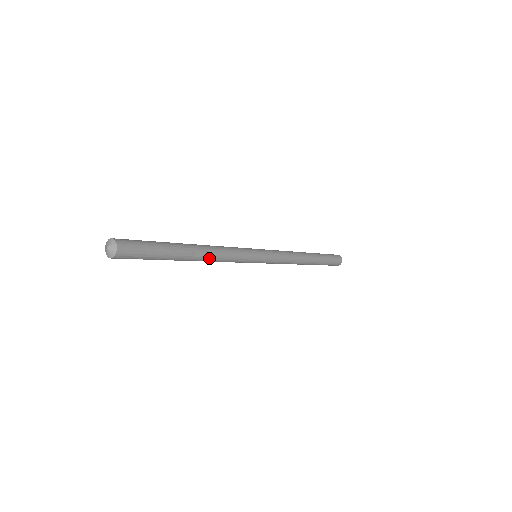
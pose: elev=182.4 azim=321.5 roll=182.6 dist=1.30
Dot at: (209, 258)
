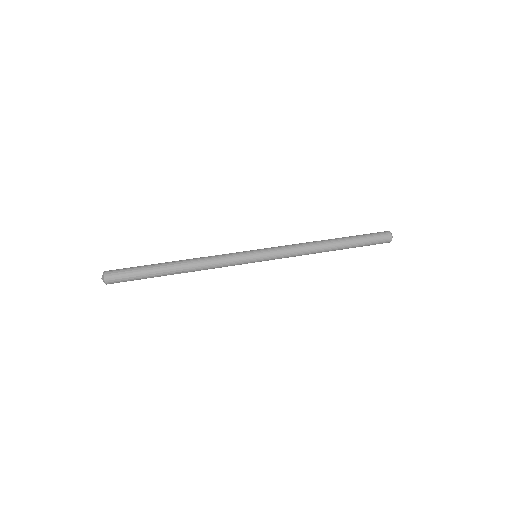
Dot at: (194, 271)
